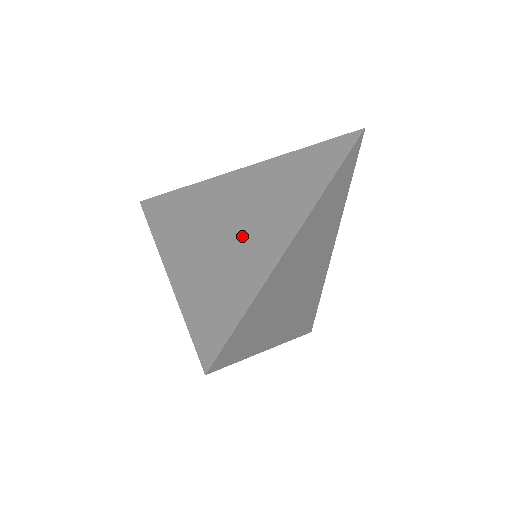
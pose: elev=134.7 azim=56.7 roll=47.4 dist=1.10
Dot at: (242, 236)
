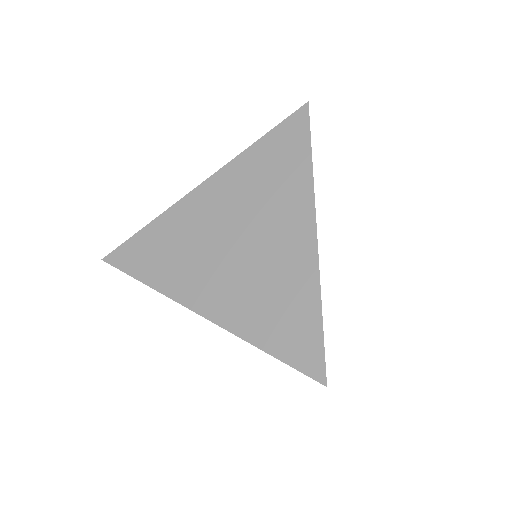
Dot at: (261, 251)
